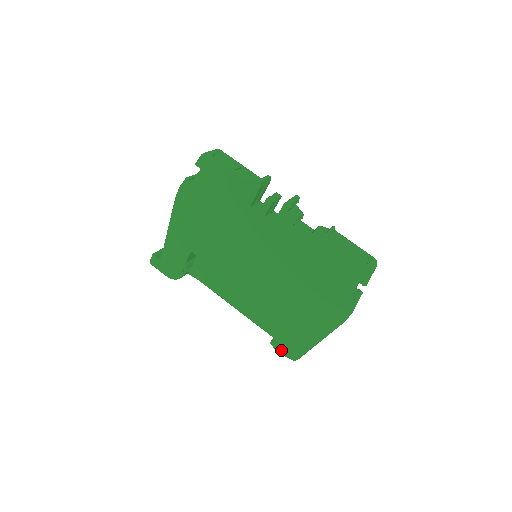
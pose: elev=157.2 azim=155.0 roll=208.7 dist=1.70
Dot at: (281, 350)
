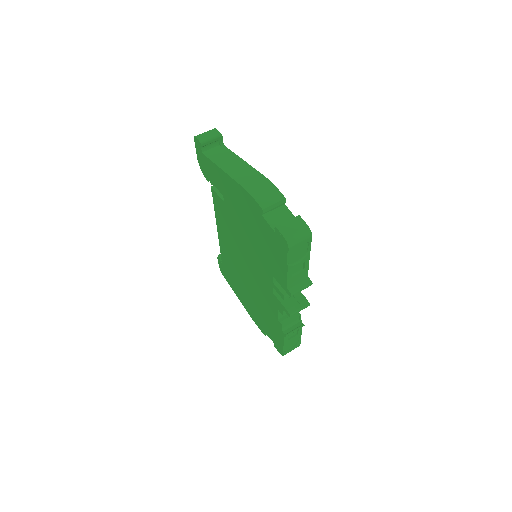
Dot at: (220, 263)
